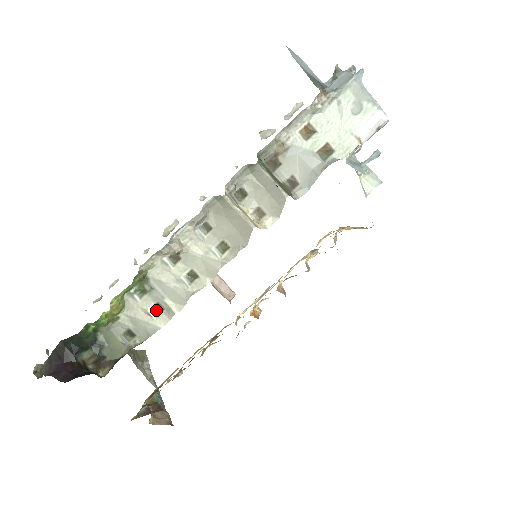
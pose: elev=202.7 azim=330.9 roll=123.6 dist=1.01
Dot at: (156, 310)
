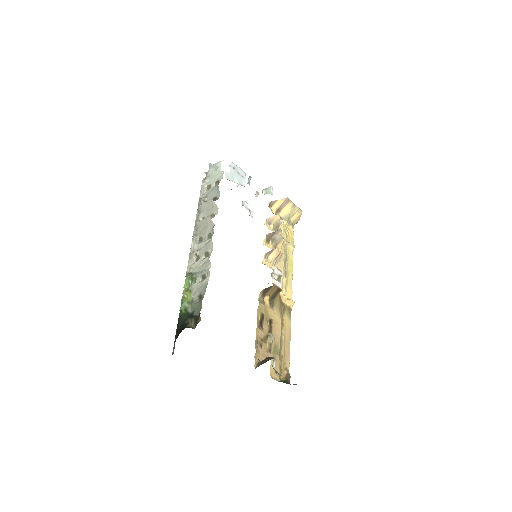
Dot at: (204, 280)
